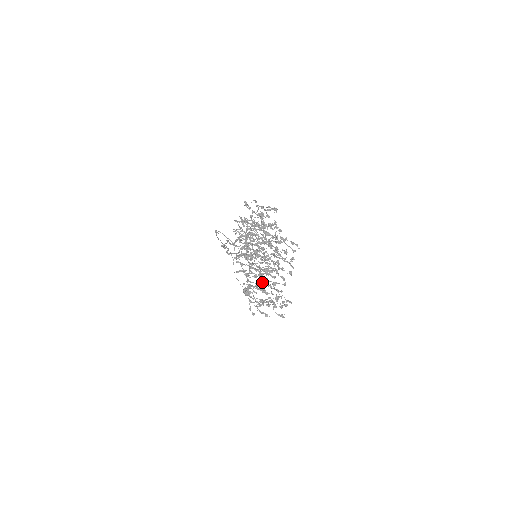
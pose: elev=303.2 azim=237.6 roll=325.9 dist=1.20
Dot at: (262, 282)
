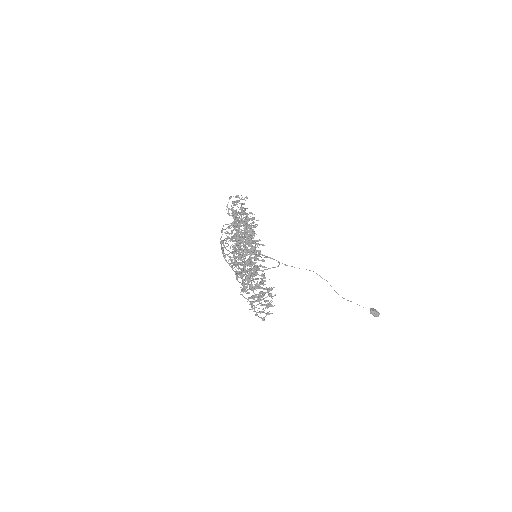
Dot at: (245, 278)
